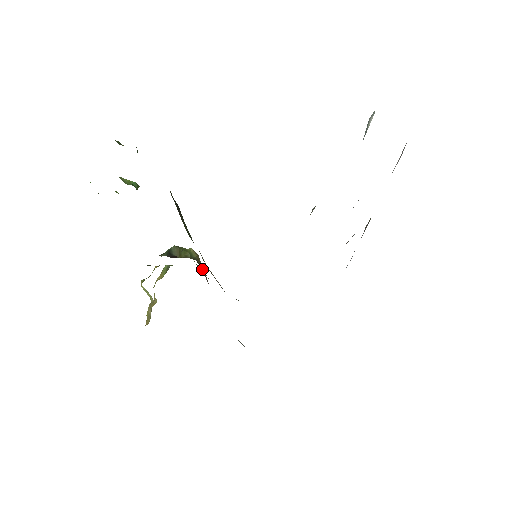
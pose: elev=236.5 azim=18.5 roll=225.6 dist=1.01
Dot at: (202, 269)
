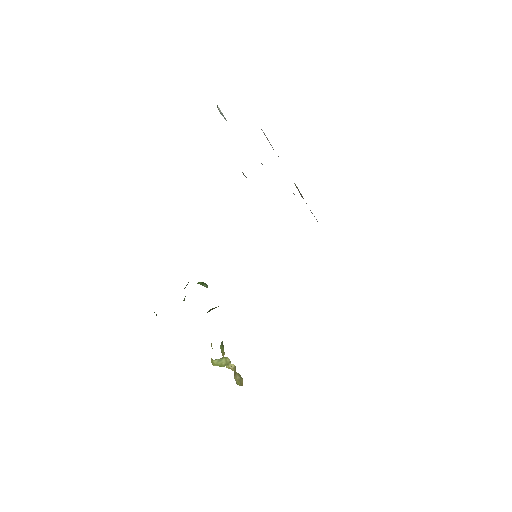
Dot at: occluded
